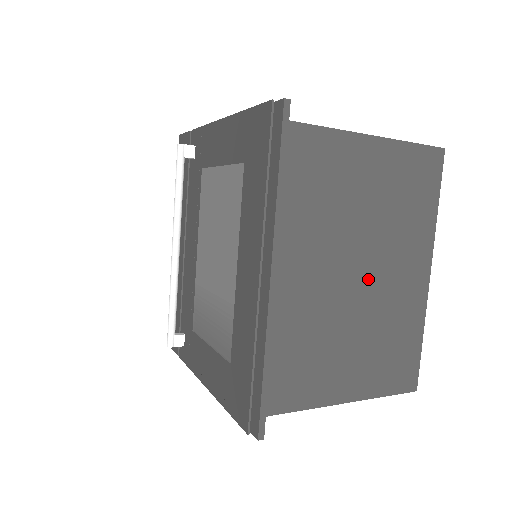
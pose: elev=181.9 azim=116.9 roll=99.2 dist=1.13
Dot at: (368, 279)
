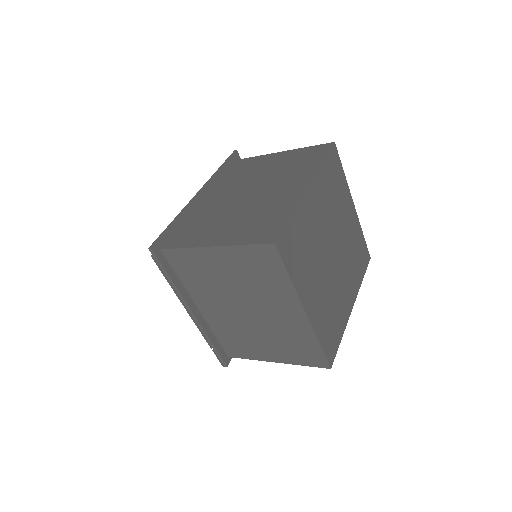
Dot at: (257, 194)
